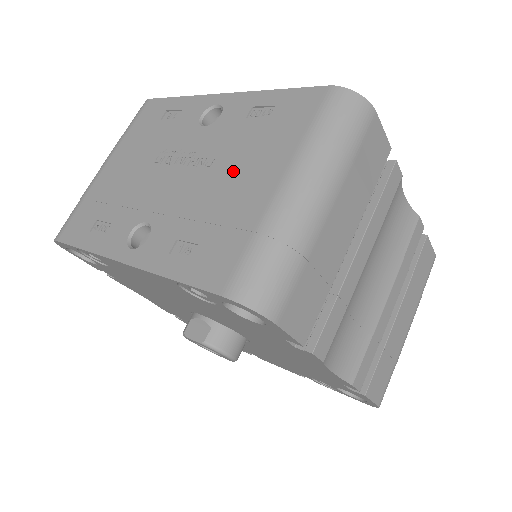
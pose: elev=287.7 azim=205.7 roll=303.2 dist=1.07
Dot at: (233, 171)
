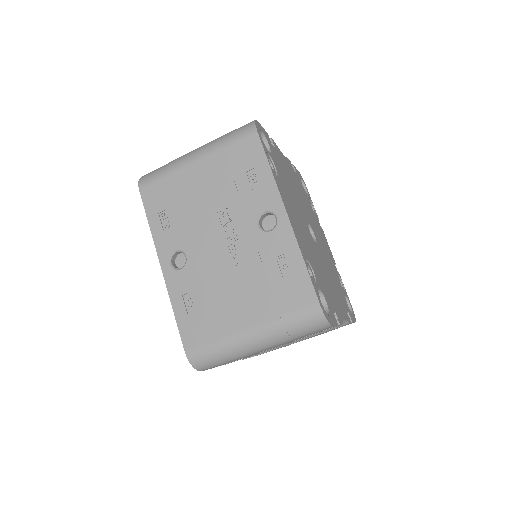
Dot at: (240, 288)
